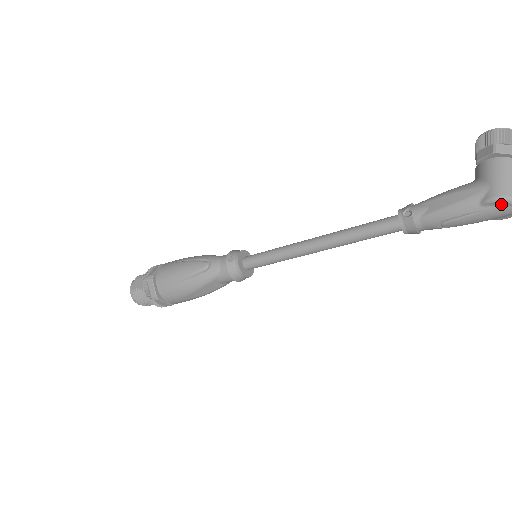
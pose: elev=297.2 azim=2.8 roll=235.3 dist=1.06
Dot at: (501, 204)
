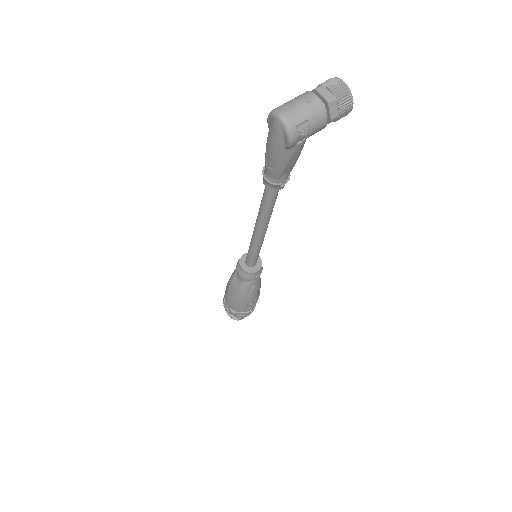
Dot at: (270, 120)
